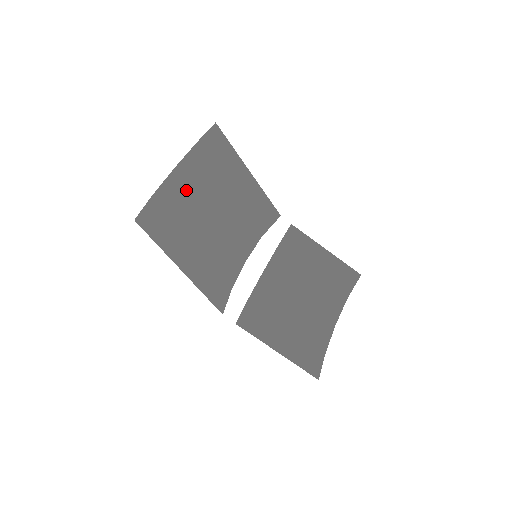
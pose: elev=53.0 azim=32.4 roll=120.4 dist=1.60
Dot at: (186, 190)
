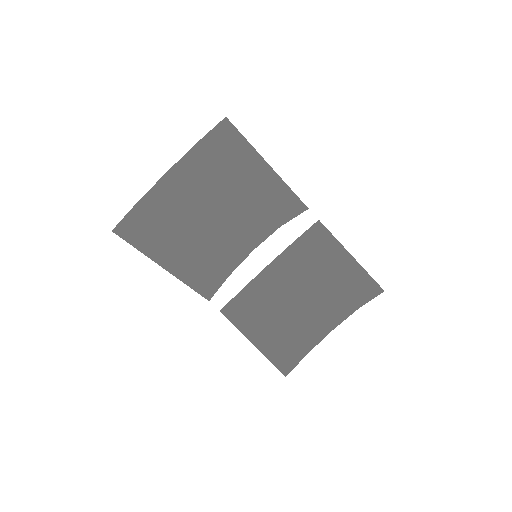
Dot at: (180, 192)
